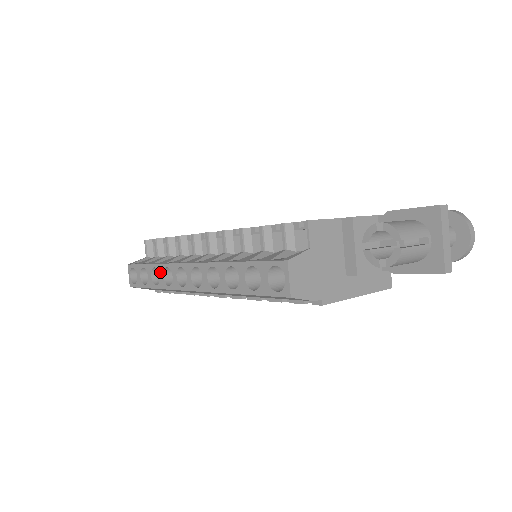
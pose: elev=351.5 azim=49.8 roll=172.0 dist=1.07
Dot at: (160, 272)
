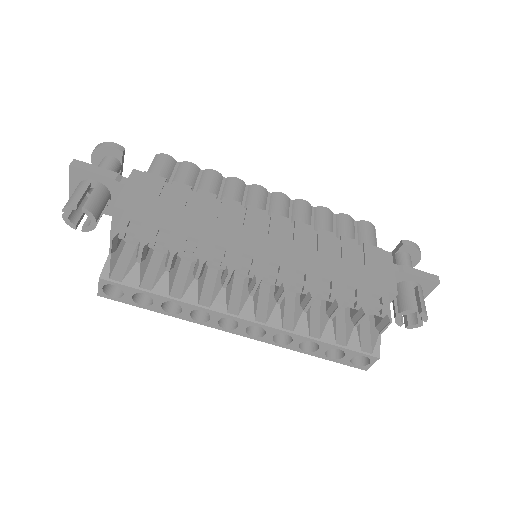
Dot at: (185, 309)
